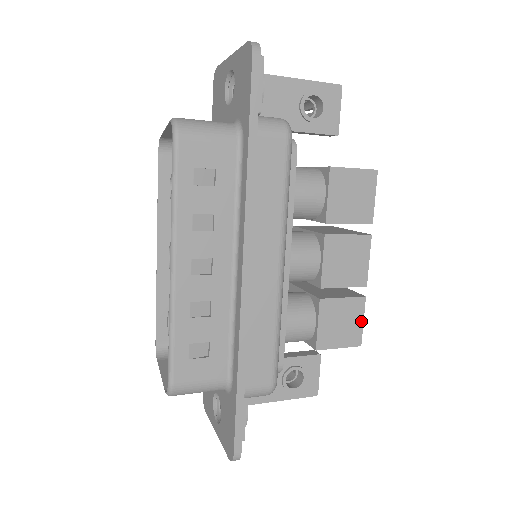
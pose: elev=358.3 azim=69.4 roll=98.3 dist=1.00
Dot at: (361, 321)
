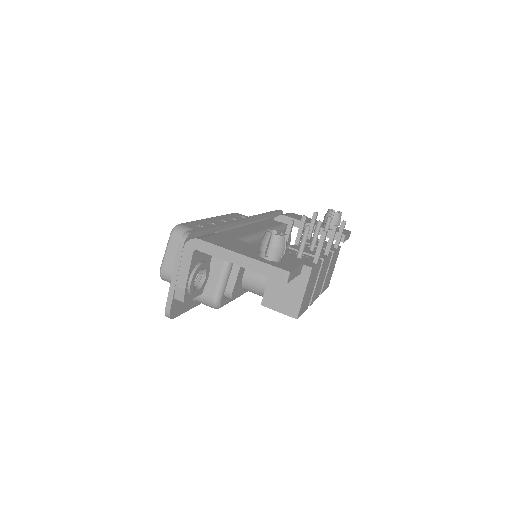
Dot at: occluded
